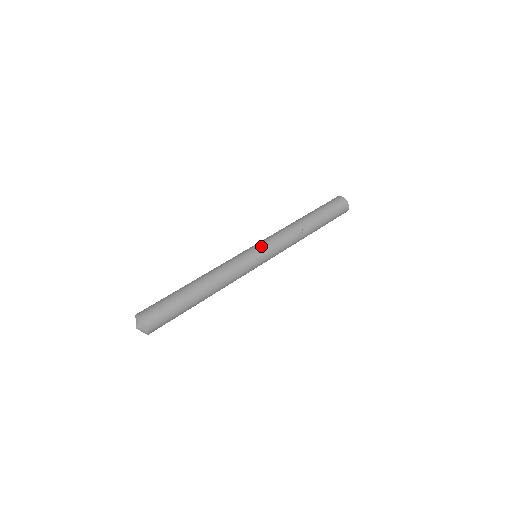
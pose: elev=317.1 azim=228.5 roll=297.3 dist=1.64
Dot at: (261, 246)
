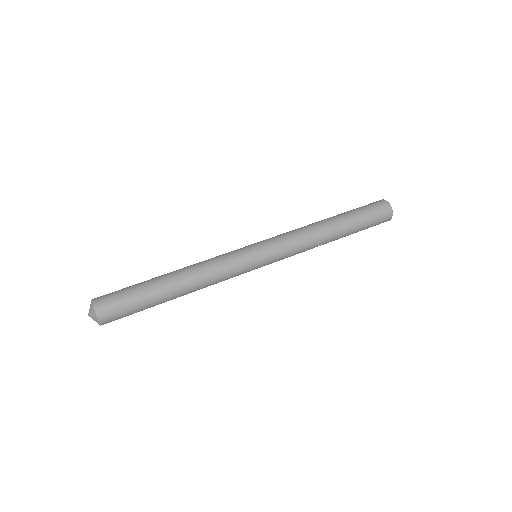
Dot at: (268, 257)
